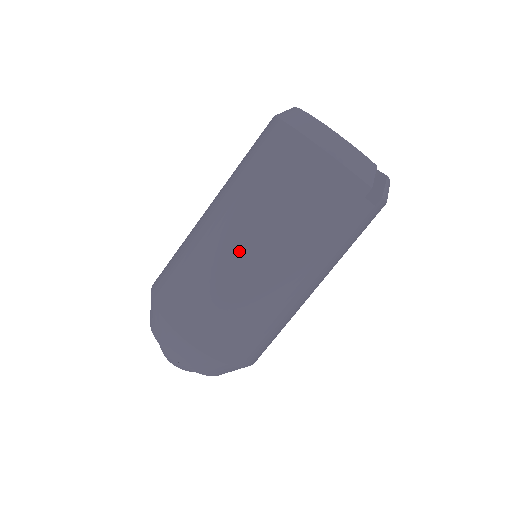
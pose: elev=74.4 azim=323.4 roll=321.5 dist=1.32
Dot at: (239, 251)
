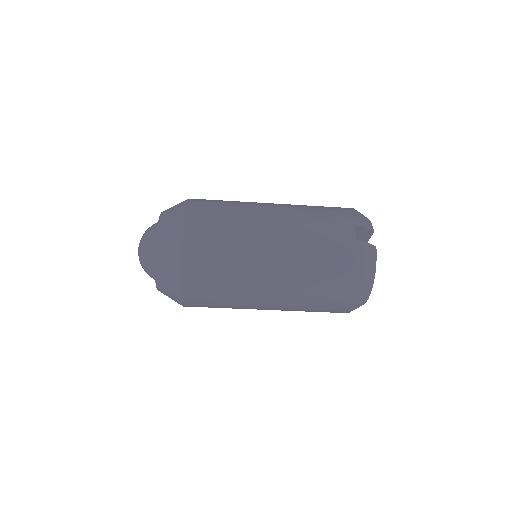
Dot at: occluded
